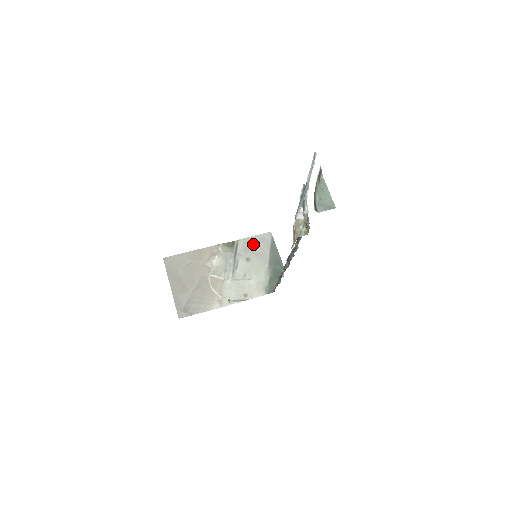
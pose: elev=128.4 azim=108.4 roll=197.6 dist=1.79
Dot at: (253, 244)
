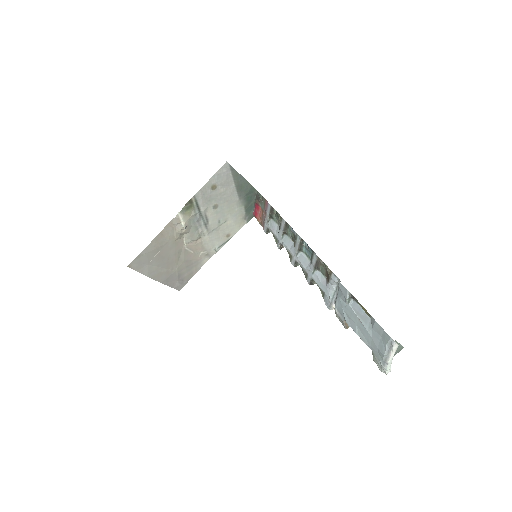
Dot at: (213, 189)
